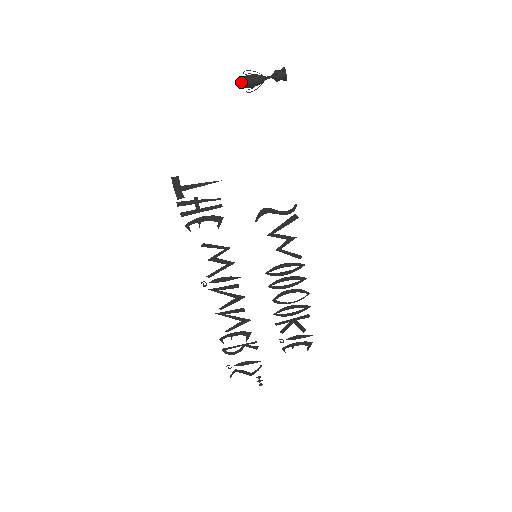
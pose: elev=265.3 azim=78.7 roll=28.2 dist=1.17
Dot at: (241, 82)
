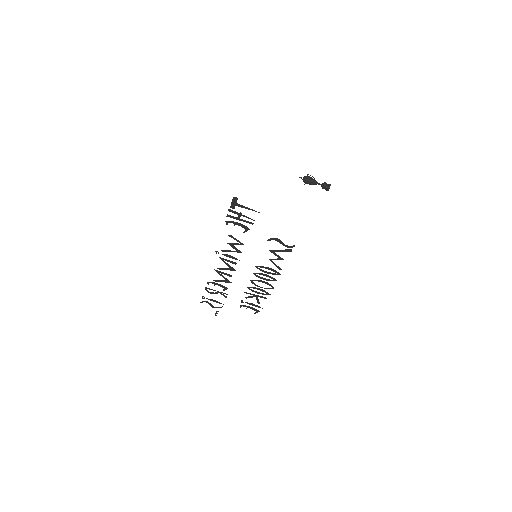
Dot at: (303, 178)
